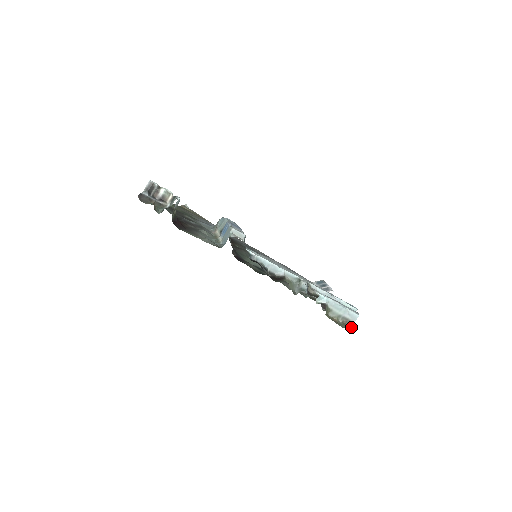
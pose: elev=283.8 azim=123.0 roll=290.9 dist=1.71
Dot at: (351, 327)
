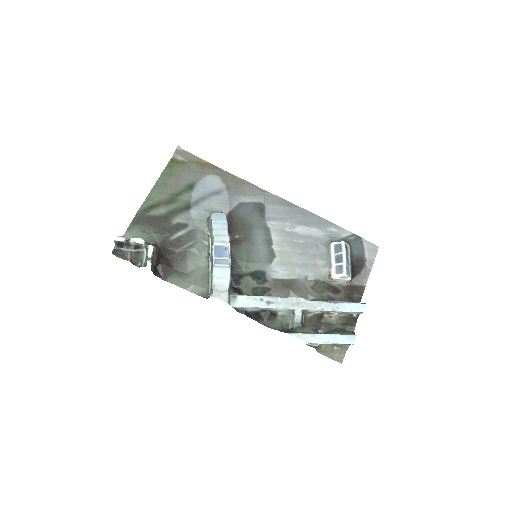
Dot at: occluded
